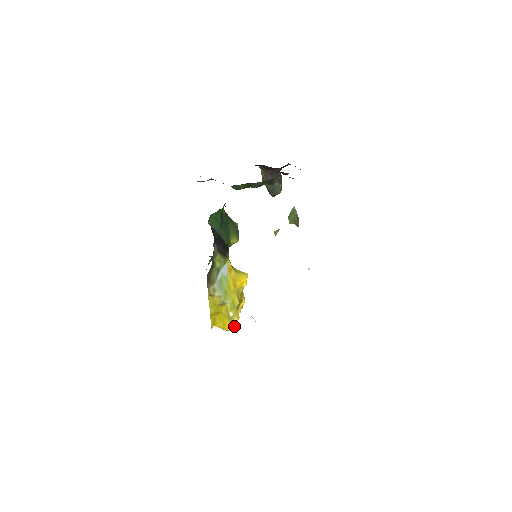
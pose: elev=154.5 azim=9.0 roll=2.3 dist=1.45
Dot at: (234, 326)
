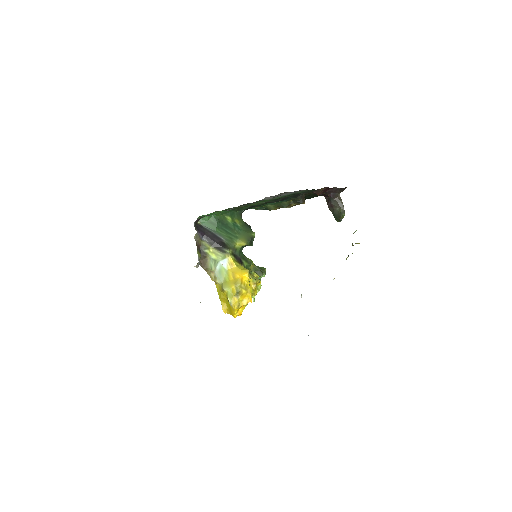
Dot at: (235, 312)
